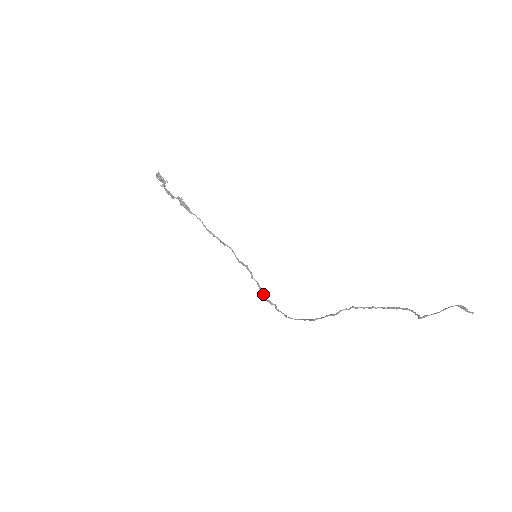
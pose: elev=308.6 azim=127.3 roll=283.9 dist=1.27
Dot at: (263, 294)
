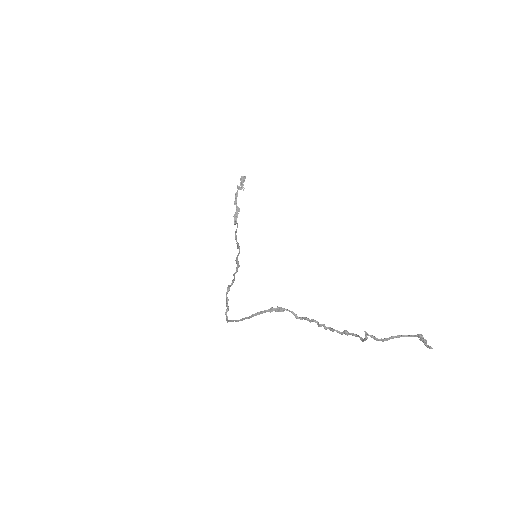
Dot at: occluded
